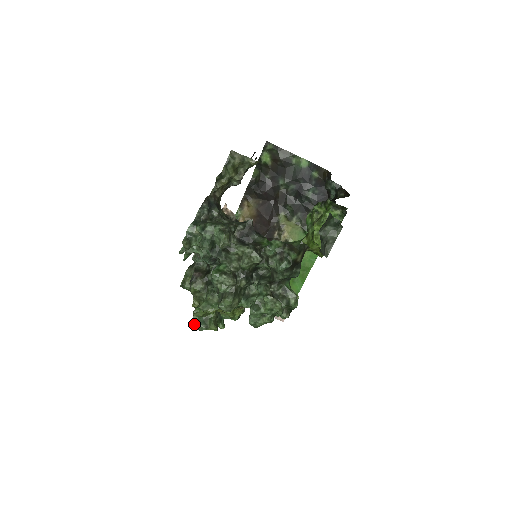
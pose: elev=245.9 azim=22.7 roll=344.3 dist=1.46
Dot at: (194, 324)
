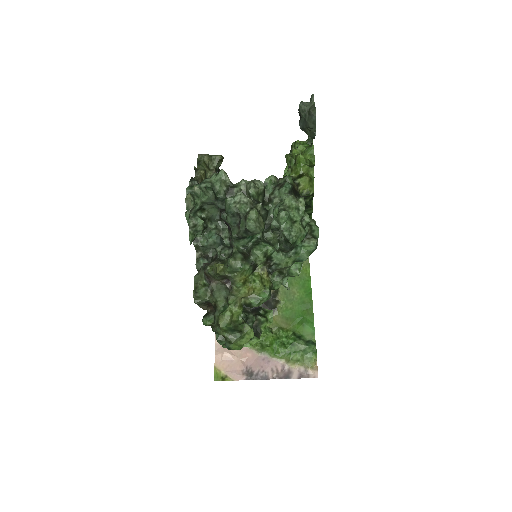
Dot at: (225, 333)
